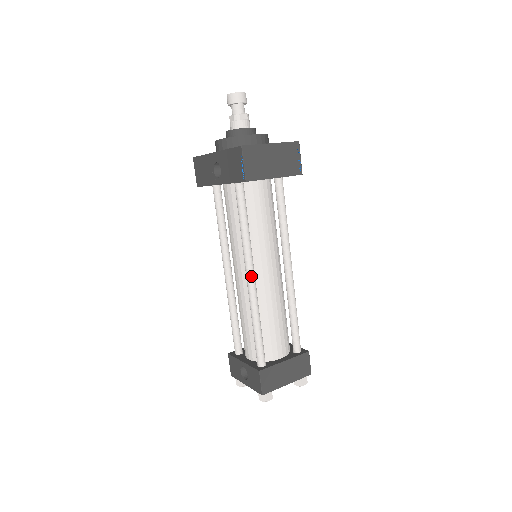
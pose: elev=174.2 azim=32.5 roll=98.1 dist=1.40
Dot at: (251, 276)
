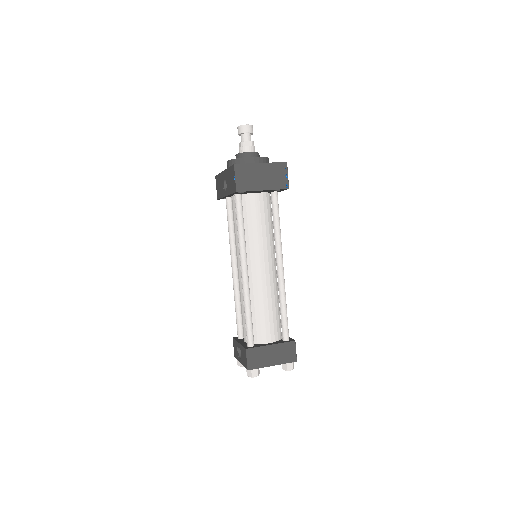
Dot at: (244, 269)
